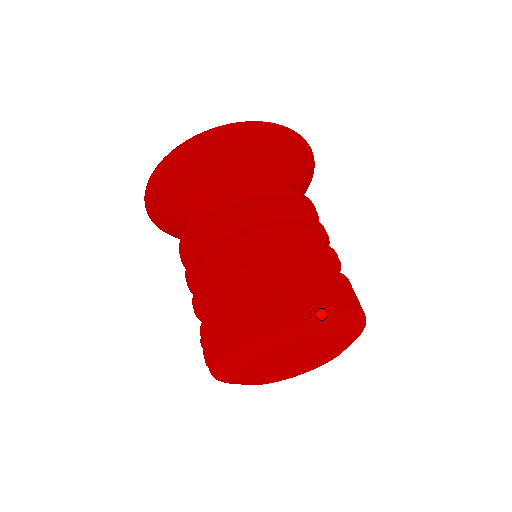
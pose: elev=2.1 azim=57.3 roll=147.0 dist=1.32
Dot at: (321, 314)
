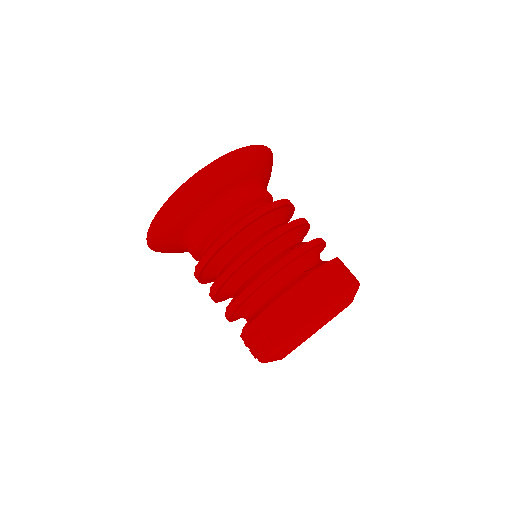
Dot at: (328, 308)
